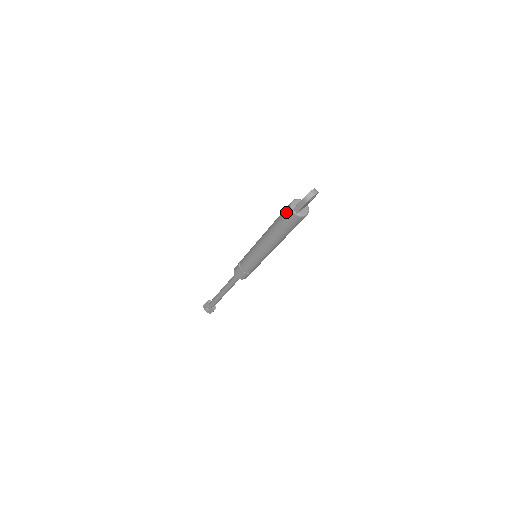
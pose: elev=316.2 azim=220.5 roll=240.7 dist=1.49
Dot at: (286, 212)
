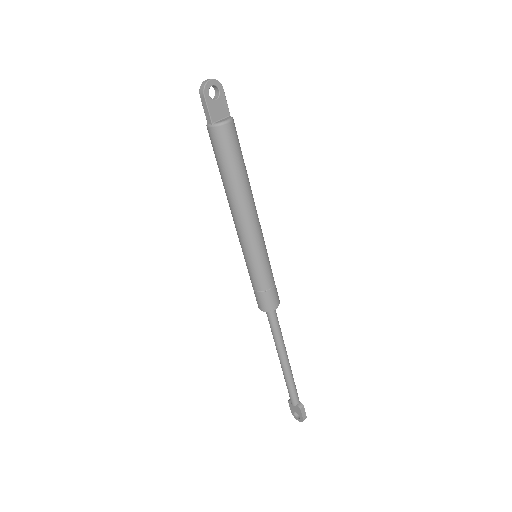
Dot at: occluded
